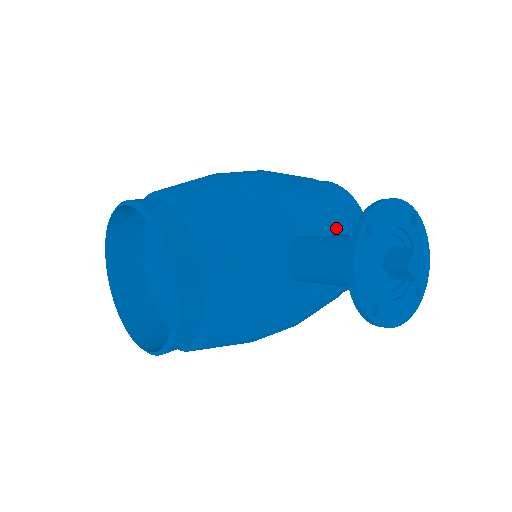
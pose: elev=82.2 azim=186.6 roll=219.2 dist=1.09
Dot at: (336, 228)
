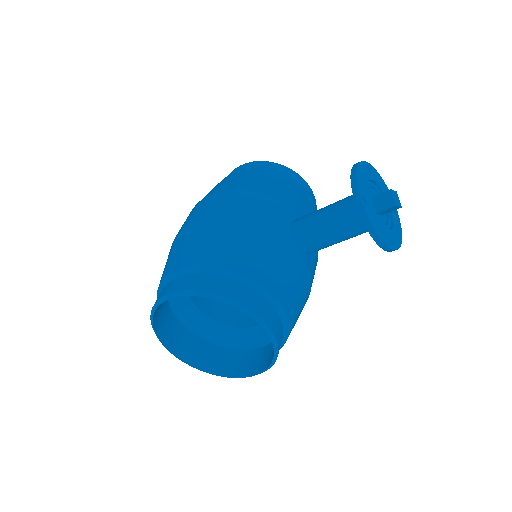
Dot at: (296, 198)
